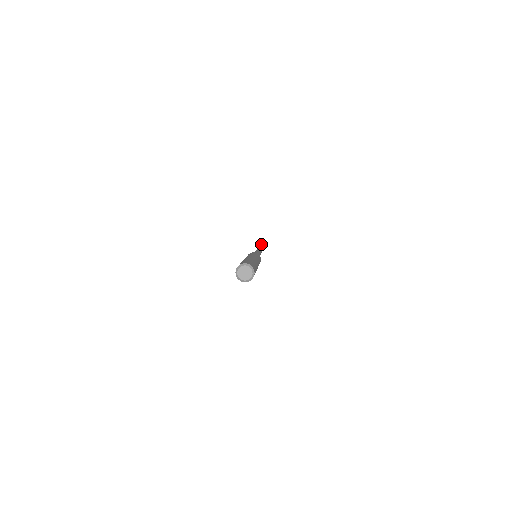
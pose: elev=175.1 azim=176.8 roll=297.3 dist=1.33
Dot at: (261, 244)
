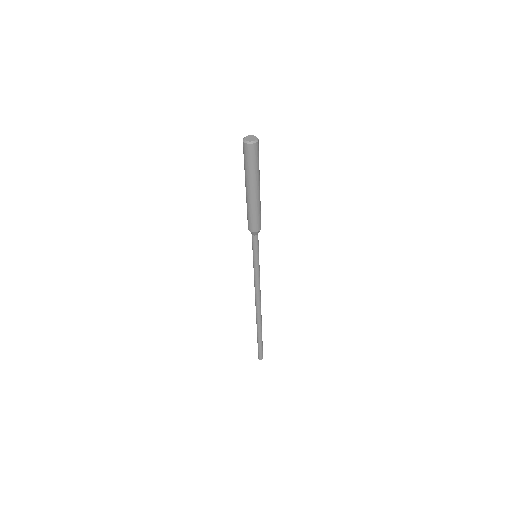
Dot at: occluded
